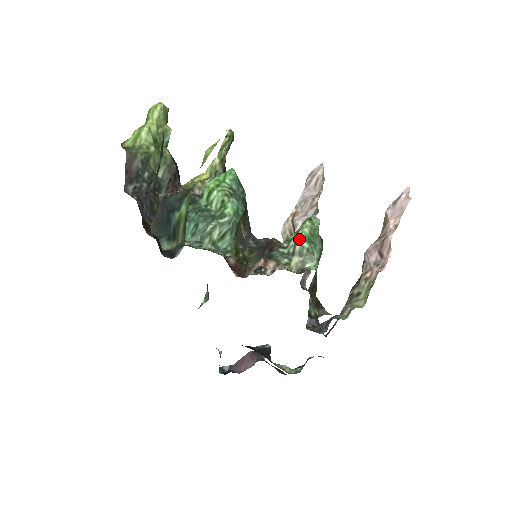
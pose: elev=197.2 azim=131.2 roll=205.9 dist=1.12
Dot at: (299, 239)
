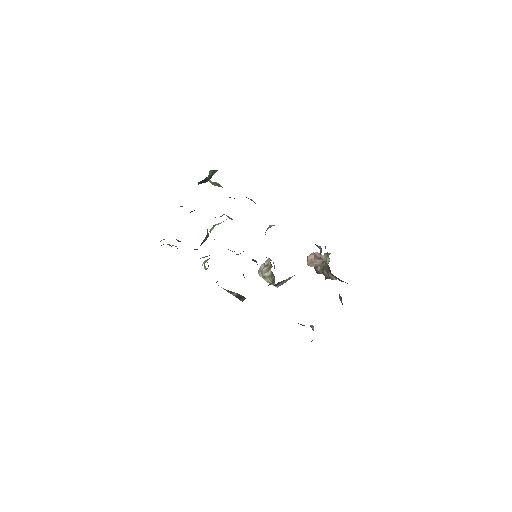
Dot at: occluded
